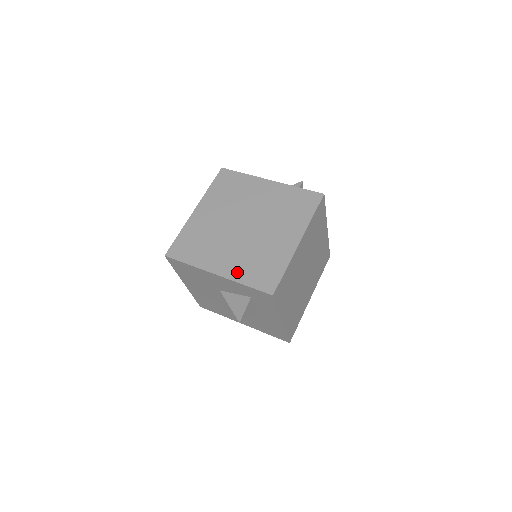
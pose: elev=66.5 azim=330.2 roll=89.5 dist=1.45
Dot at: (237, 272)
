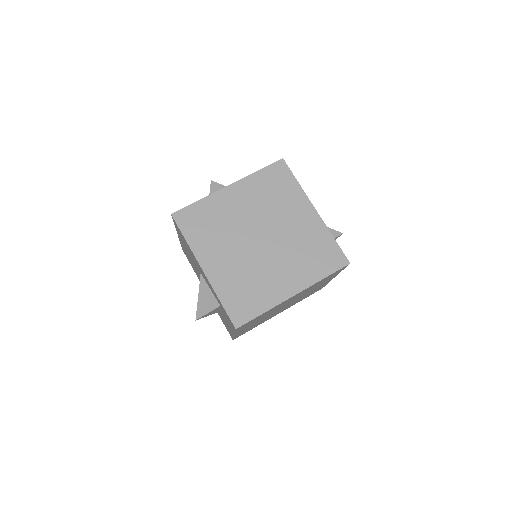
Dot at: (222, 282)
